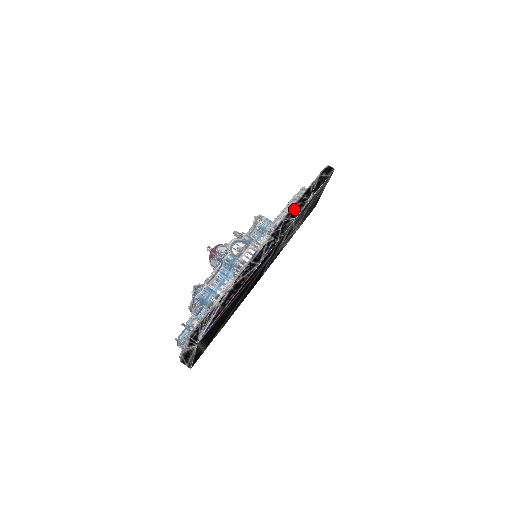
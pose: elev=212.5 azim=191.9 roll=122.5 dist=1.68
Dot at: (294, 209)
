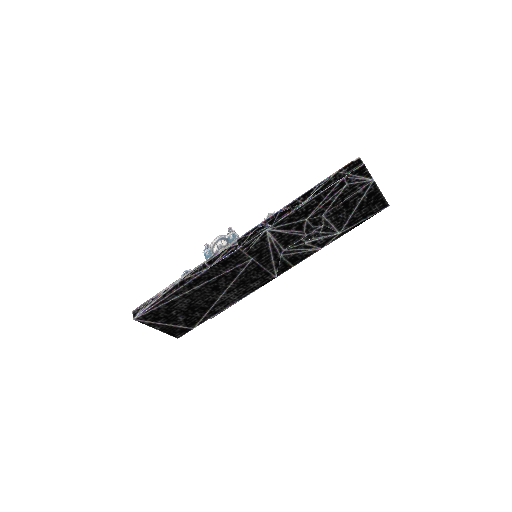
Dot at: (278, 214)
